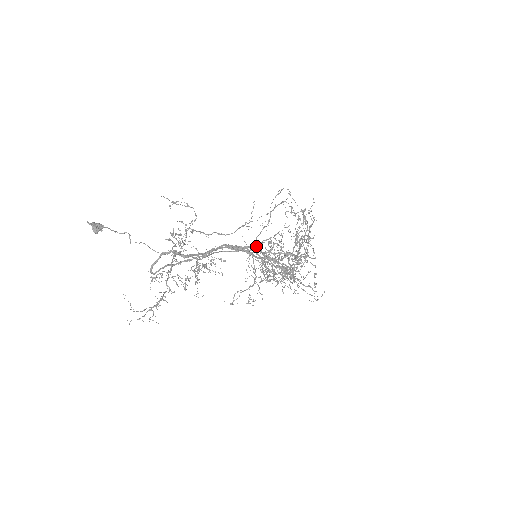
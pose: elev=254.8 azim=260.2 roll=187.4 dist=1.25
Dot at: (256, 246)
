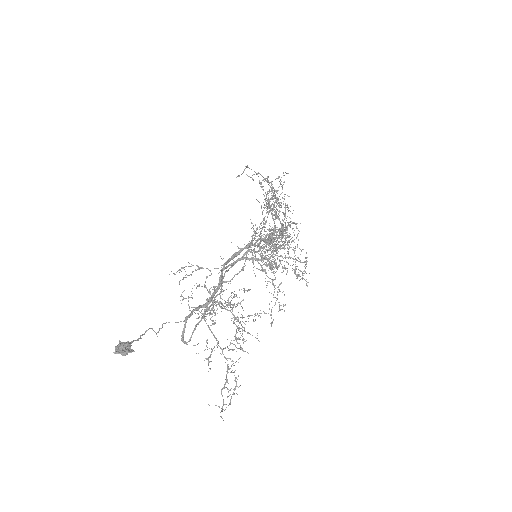
Dot at: (248, 244)
